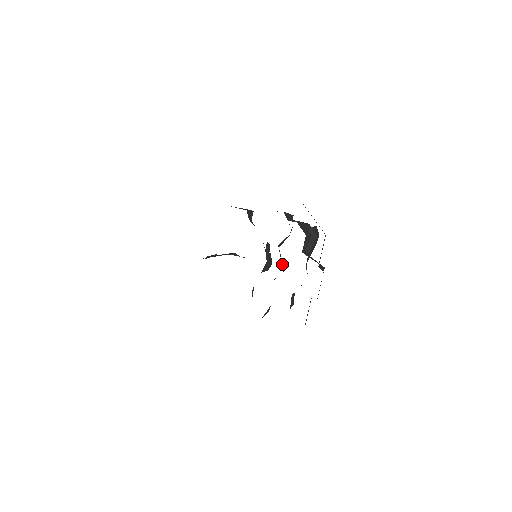
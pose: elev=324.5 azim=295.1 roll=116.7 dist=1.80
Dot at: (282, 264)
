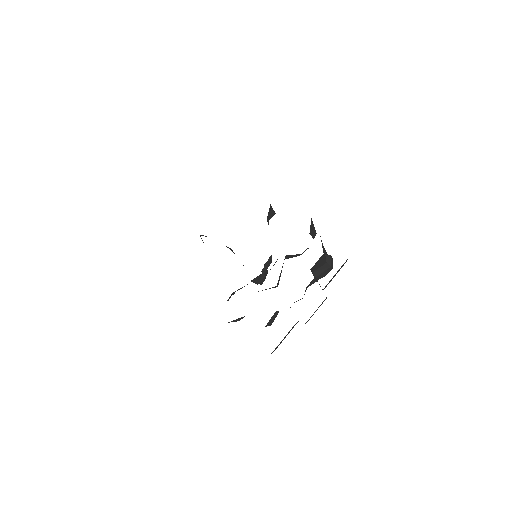
Dot at: (279, 278)
